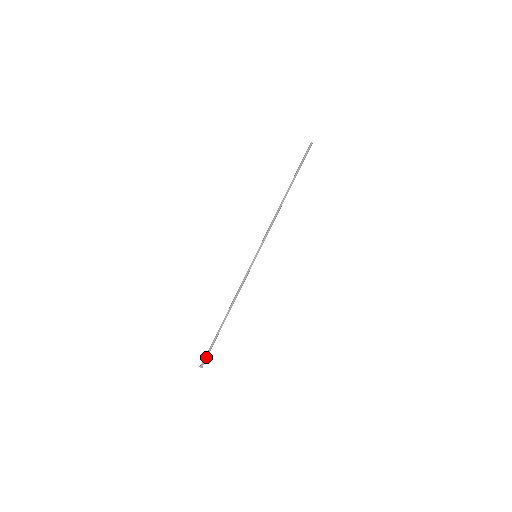
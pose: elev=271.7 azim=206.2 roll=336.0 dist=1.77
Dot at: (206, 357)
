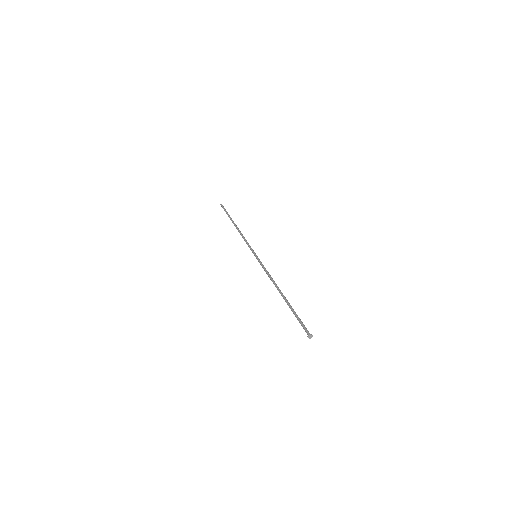
Dot at: (303, 327)
